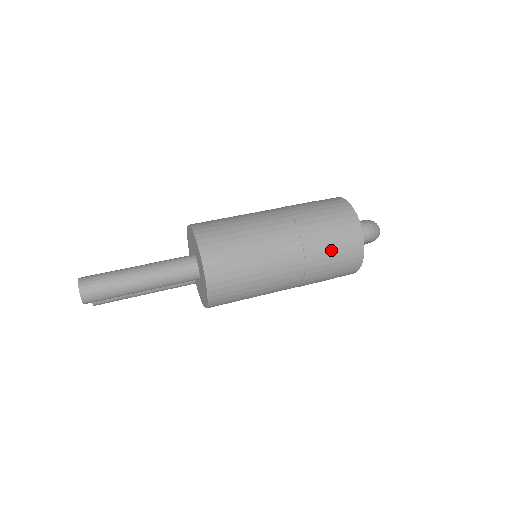
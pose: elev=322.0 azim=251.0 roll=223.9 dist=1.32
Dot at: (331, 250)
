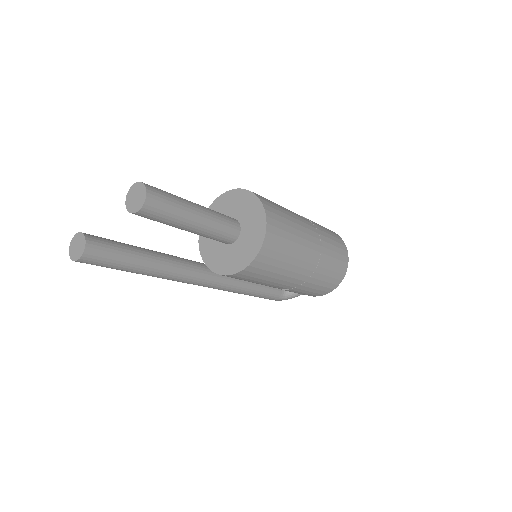
Dot at: (334, 251)
